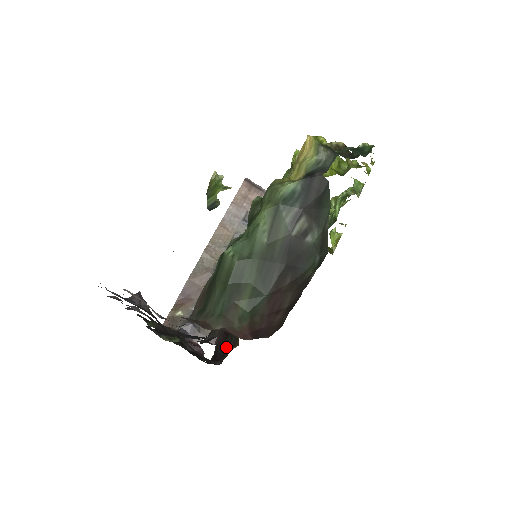
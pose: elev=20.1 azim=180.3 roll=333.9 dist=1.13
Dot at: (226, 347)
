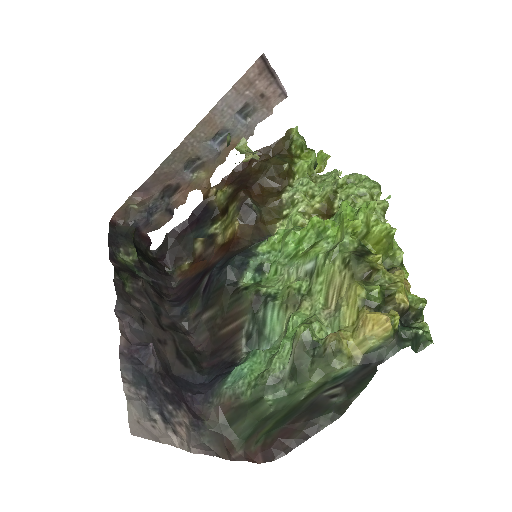
Dot at: (178, 252)
